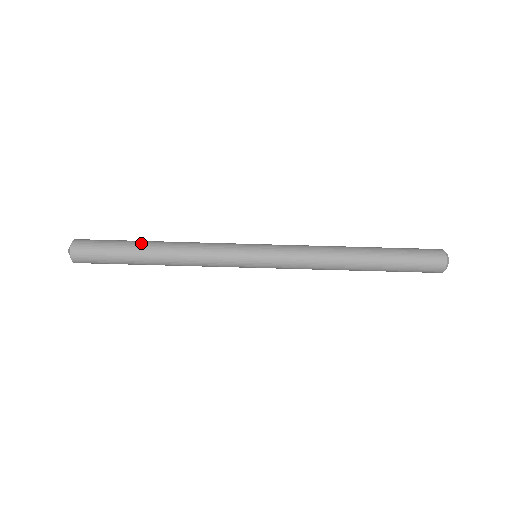
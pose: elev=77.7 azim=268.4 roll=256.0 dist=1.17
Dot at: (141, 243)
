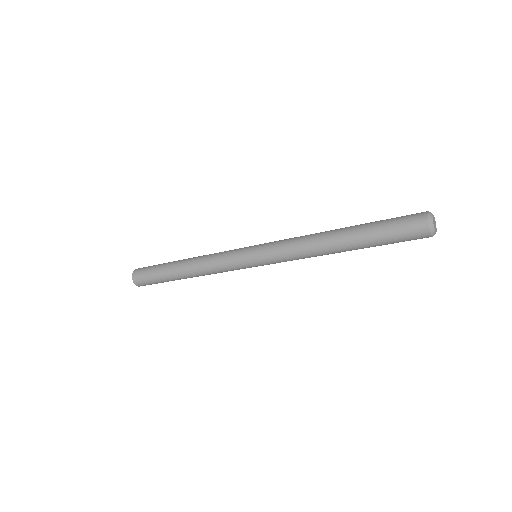
Dot at: (171, 269)
